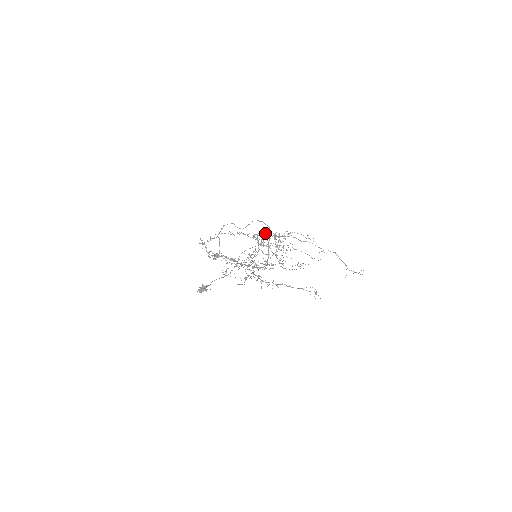
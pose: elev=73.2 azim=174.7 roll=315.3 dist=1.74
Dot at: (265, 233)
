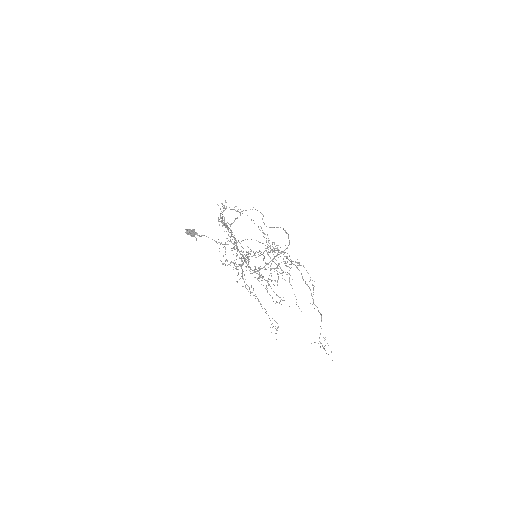
Dot at: (280, 247)
